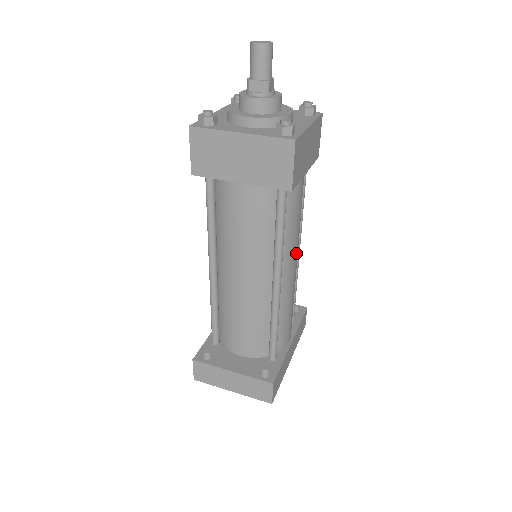
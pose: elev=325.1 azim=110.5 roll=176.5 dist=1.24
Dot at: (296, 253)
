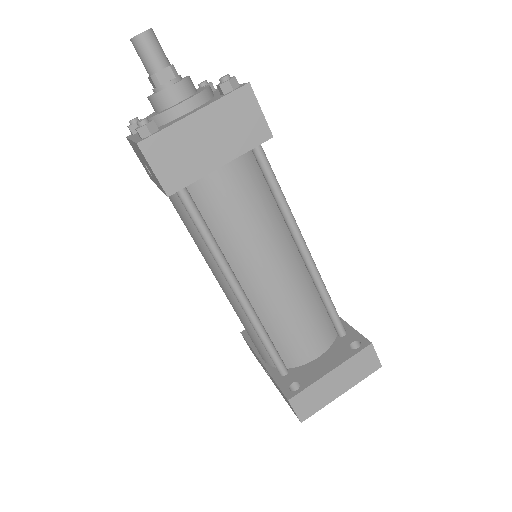
Dot at: occluded
